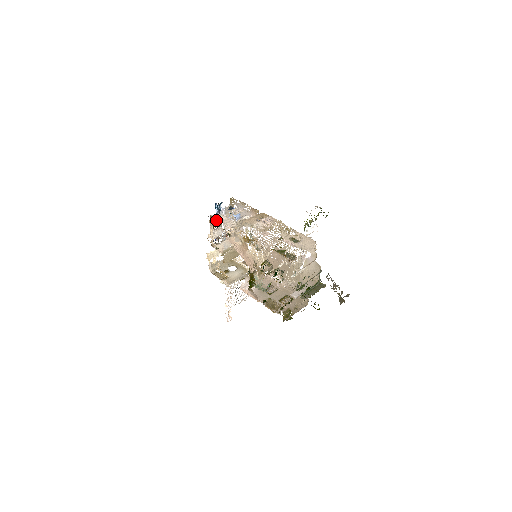
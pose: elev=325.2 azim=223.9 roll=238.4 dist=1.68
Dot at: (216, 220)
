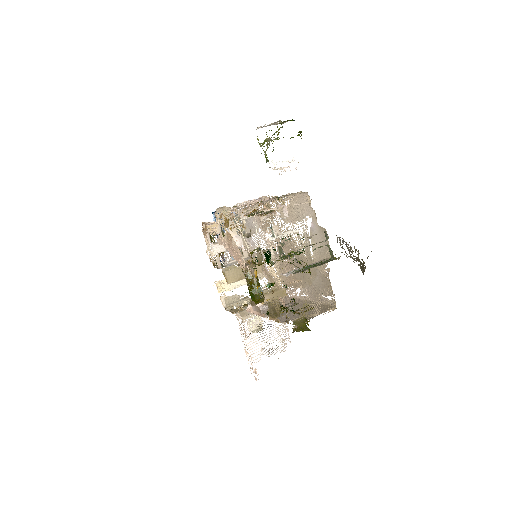
Dot at: (205, 224)
